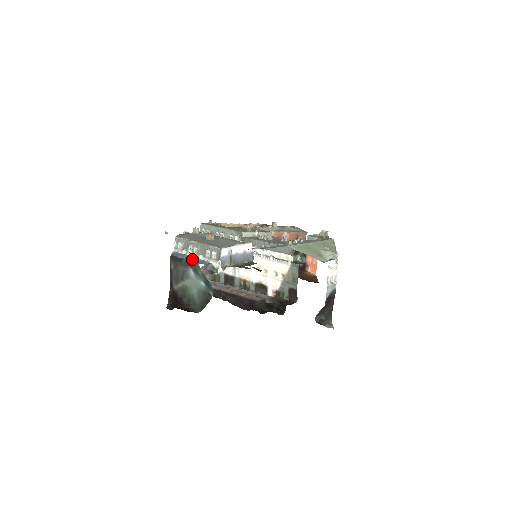
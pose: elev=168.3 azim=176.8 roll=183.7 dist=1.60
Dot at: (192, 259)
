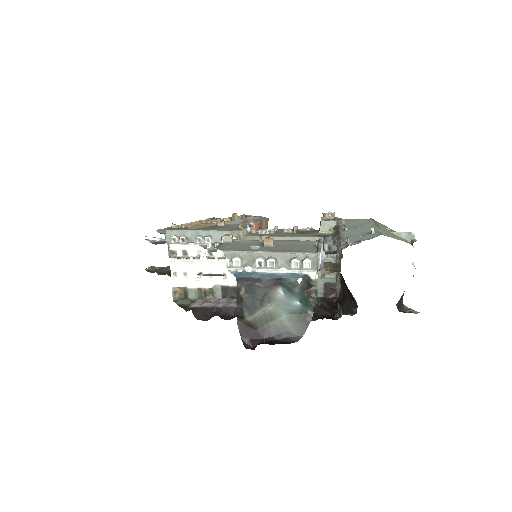
Dot at: (276, 275)
